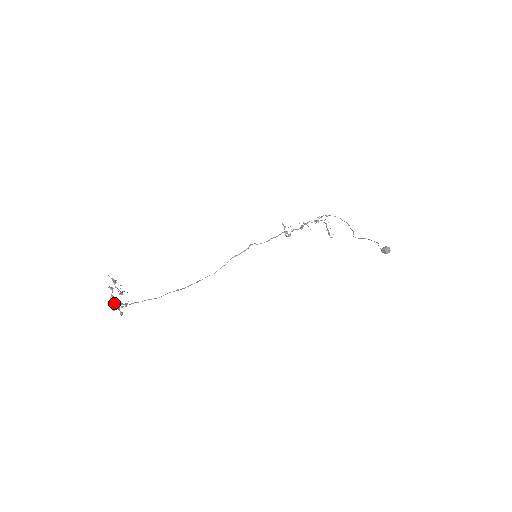
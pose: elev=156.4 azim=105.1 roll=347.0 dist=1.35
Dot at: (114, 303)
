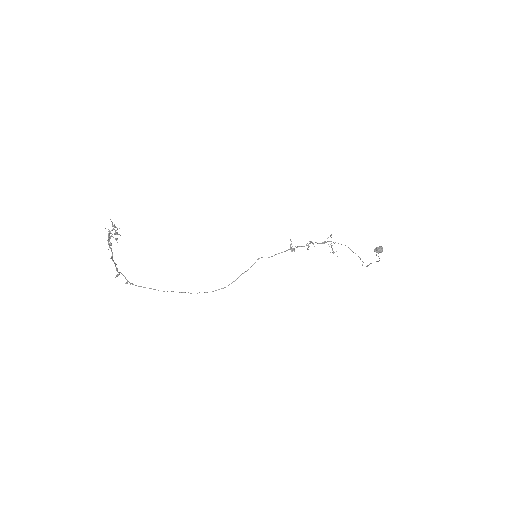
Dot at: occluded
